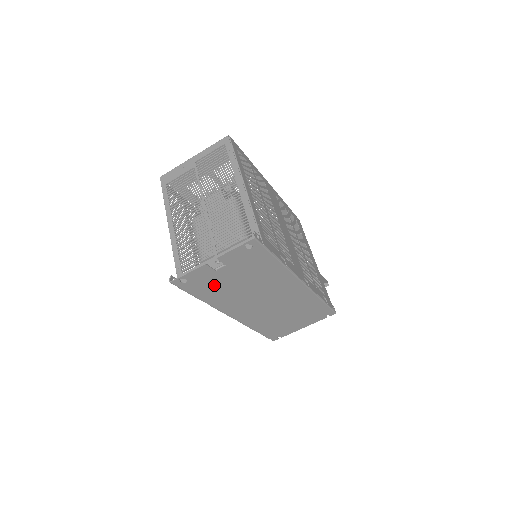
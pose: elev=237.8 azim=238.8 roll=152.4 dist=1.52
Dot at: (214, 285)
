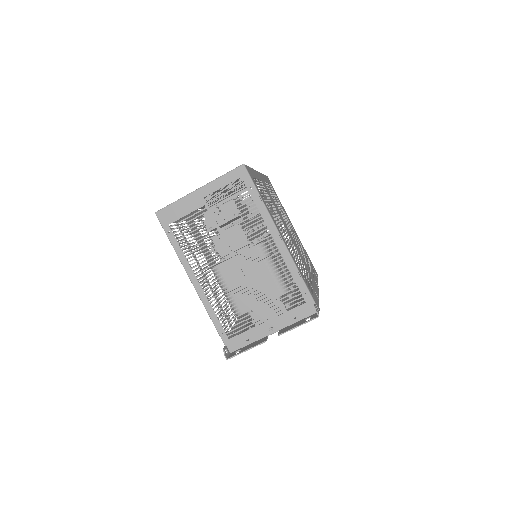
Dot at: occluded
